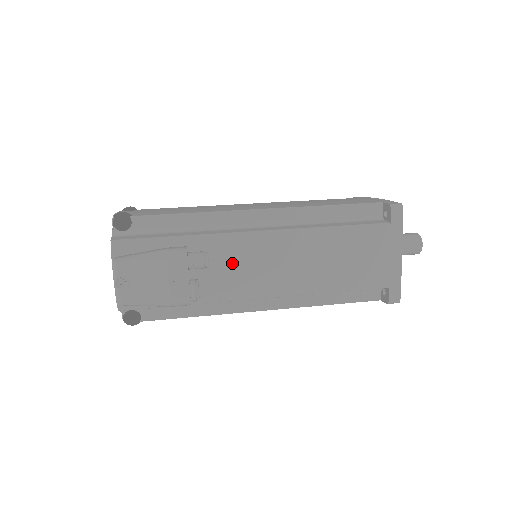
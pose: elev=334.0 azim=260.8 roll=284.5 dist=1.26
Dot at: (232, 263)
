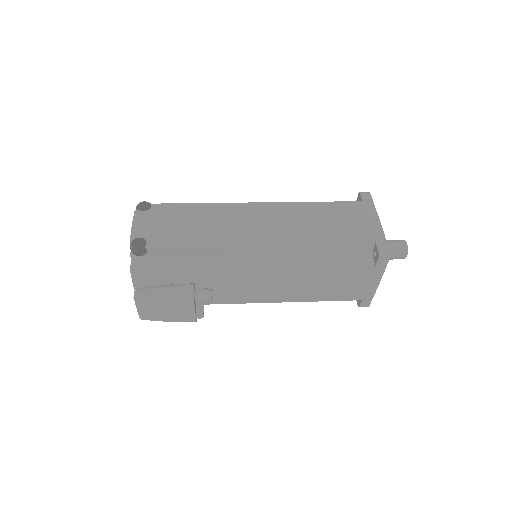
Dot at: (232, 286)
